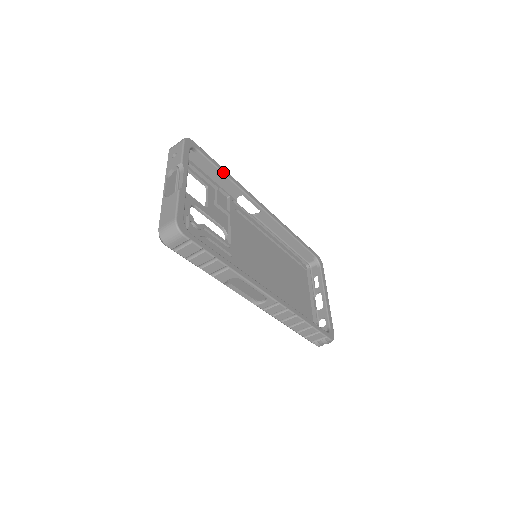
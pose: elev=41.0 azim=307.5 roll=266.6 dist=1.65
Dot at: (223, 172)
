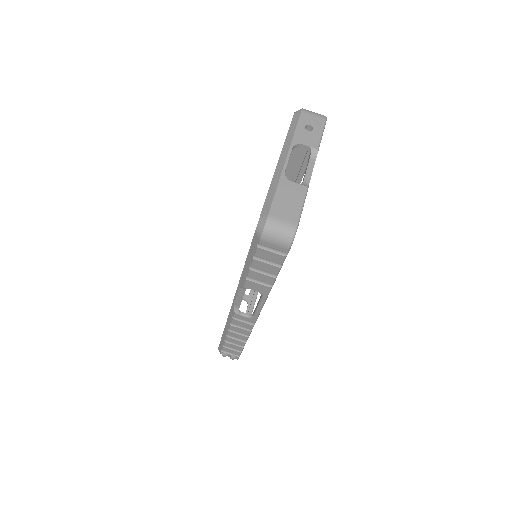
Dot at: occluded
